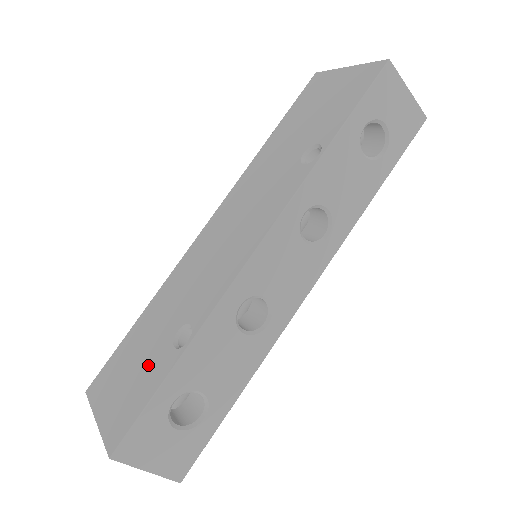
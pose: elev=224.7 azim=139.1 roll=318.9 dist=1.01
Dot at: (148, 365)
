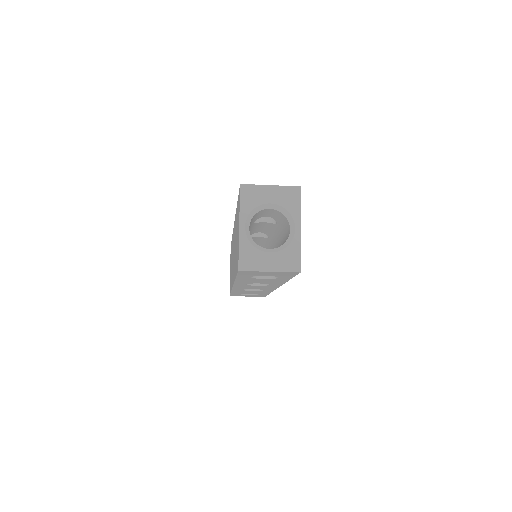
Dot at: occluded
